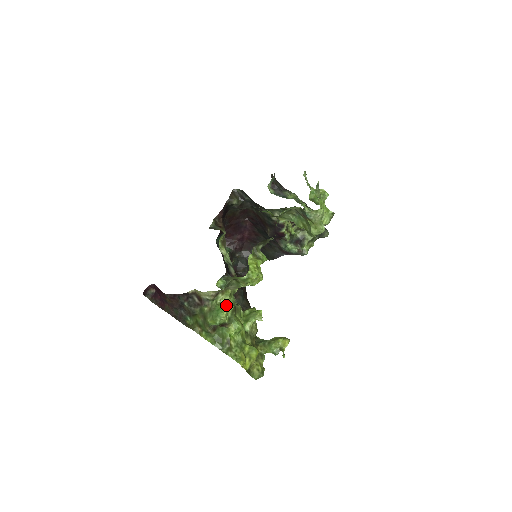
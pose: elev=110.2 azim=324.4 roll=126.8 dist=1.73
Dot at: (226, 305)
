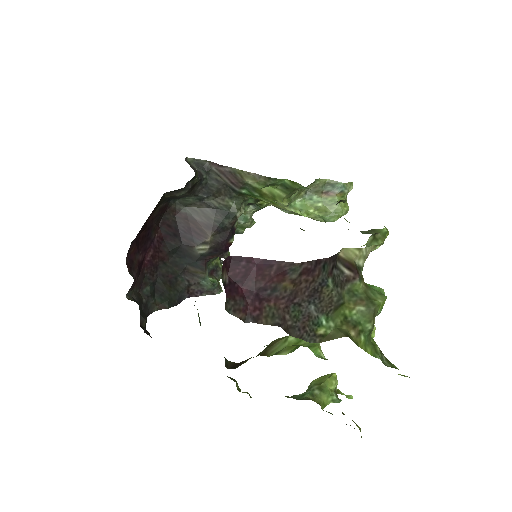
Dot at: occluded
